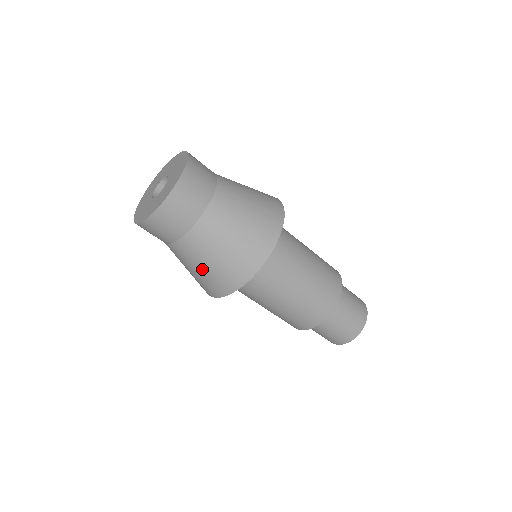
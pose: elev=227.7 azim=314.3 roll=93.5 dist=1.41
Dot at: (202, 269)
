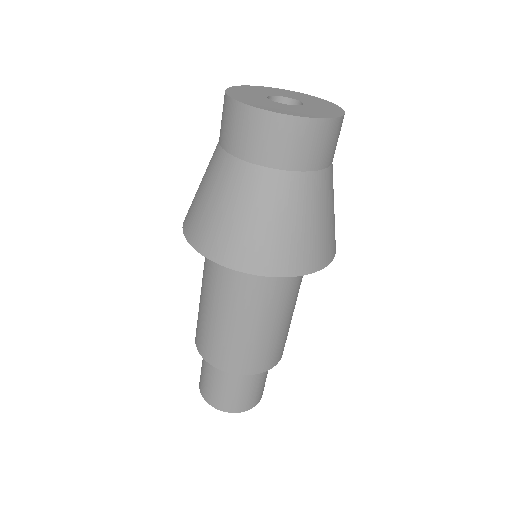
Dot at: (266, 224)
